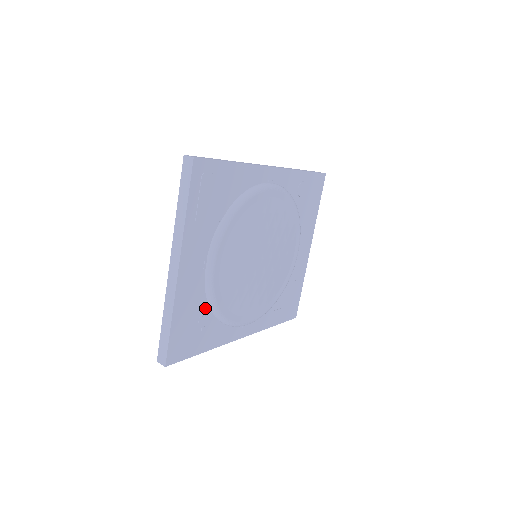
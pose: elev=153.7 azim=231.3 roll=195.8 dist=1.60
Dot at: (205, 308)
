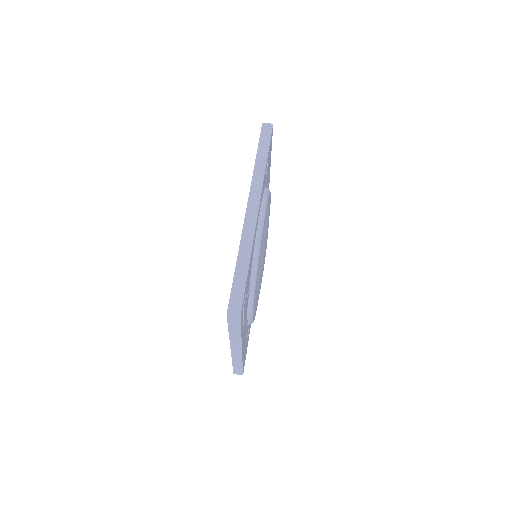
Dot at: (248, 328)
